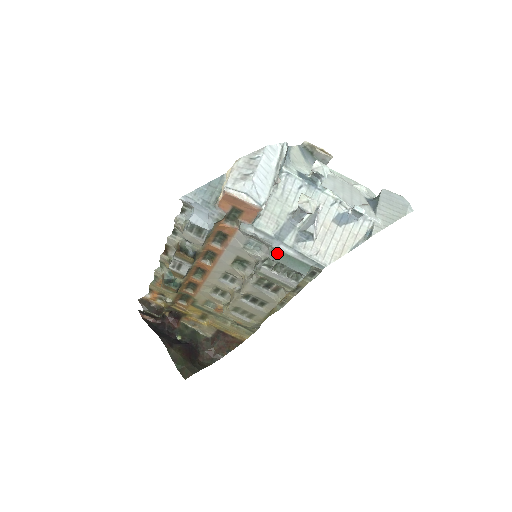
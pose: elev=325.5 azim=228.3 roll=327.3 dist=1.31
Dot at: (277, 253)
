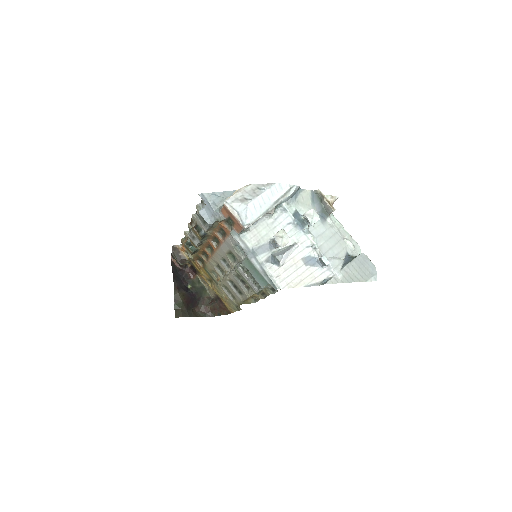
Dot at: (248, 262)
